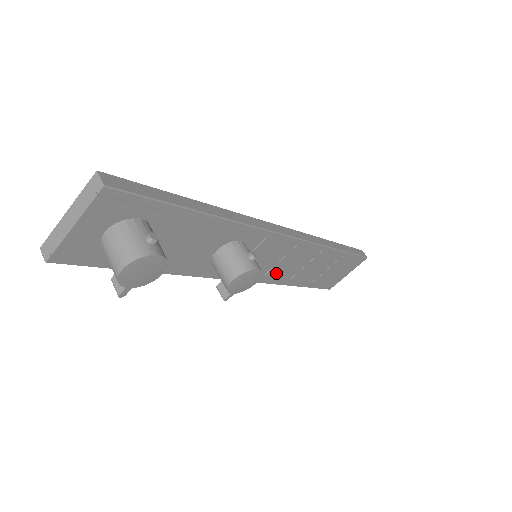
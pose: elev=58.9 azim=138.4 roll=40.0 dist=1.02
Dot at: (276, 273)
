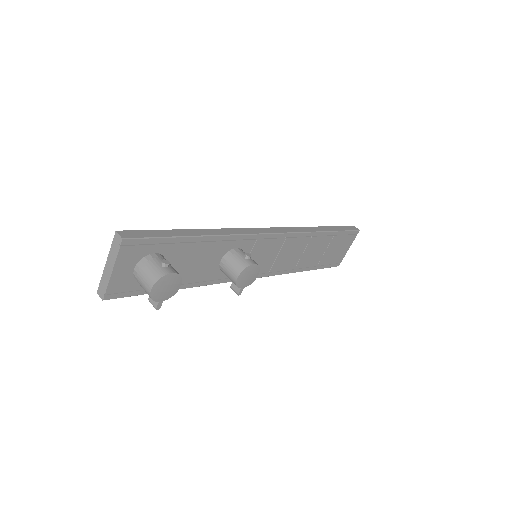
Dot at: (280, 265)
